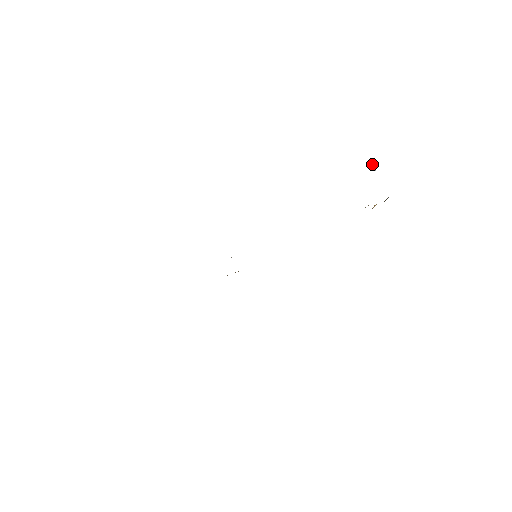
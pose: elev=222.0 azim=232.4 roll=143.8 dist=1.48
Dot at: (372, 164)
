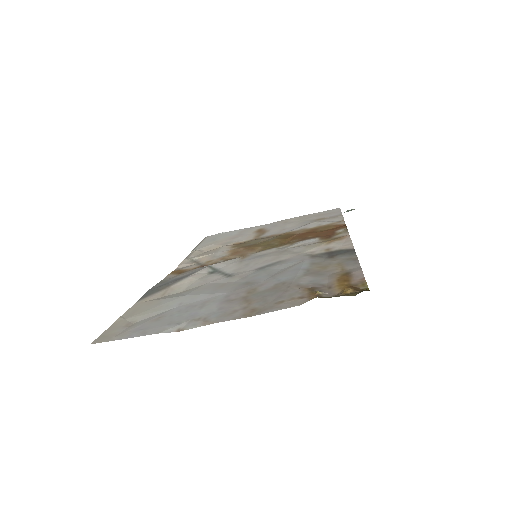
Dot at: occluded
